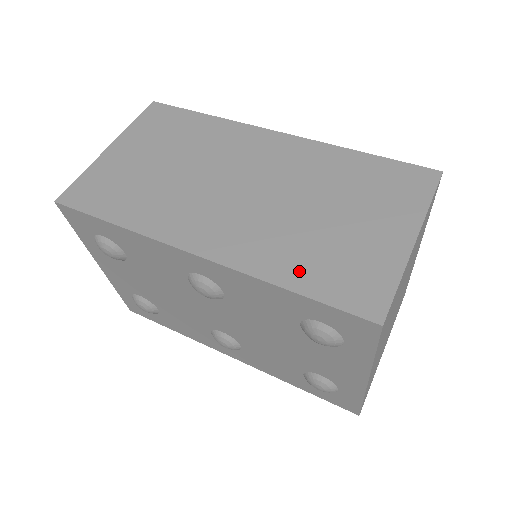
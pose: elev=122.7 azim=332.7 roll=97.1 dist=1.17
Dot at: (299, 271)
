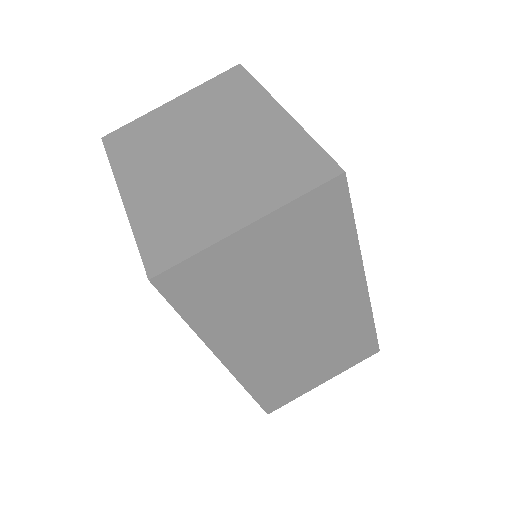
Dot at: (265, 387)
